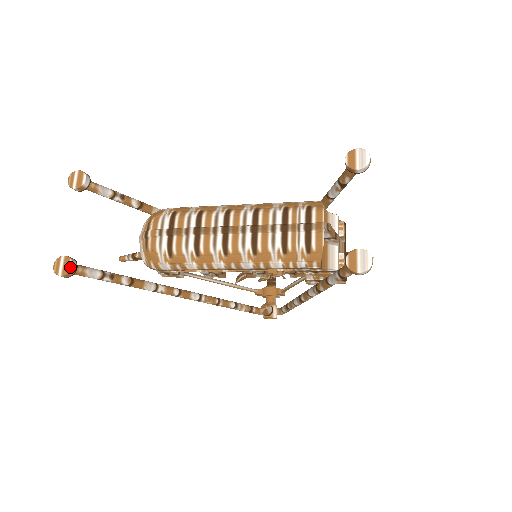
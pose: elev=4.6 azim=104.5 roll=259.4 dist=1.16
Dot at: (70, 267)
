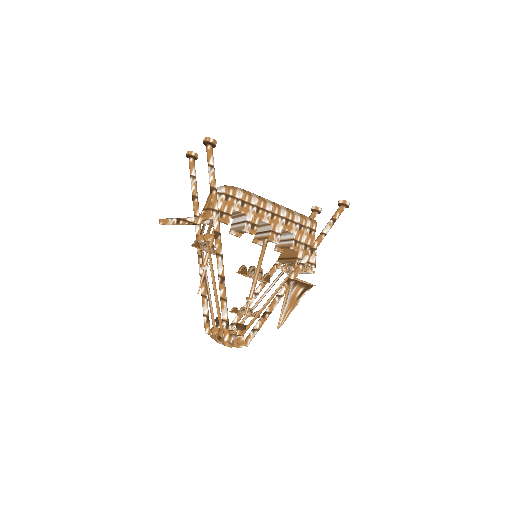
Dot at: (216, 142)
